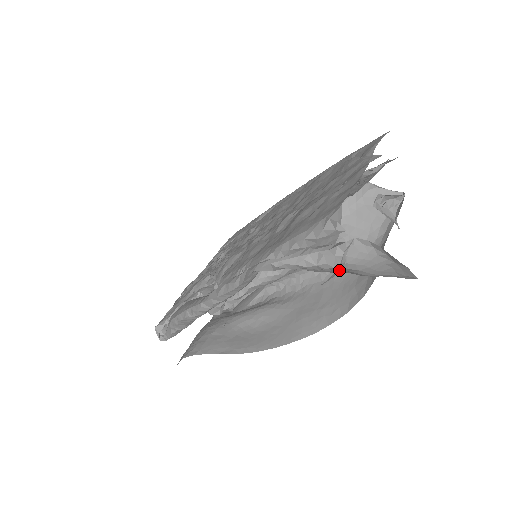
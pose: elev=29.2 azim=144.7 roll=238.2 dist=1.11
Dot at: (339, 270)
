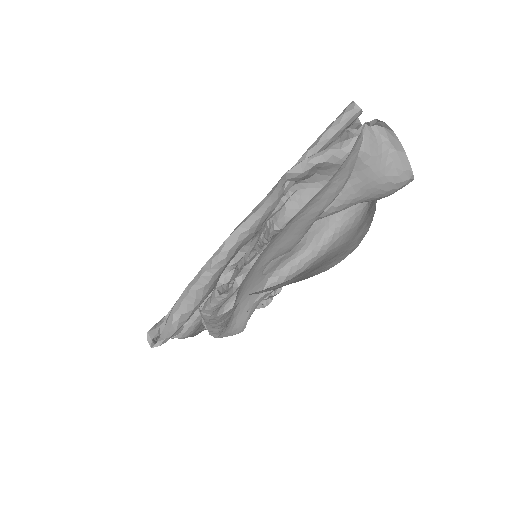
Dot at: (357, 155)
